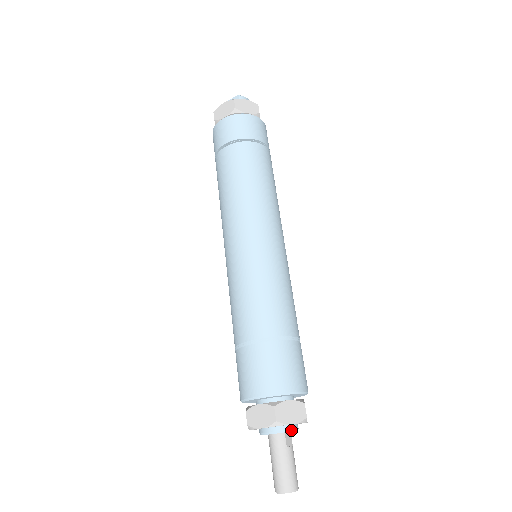
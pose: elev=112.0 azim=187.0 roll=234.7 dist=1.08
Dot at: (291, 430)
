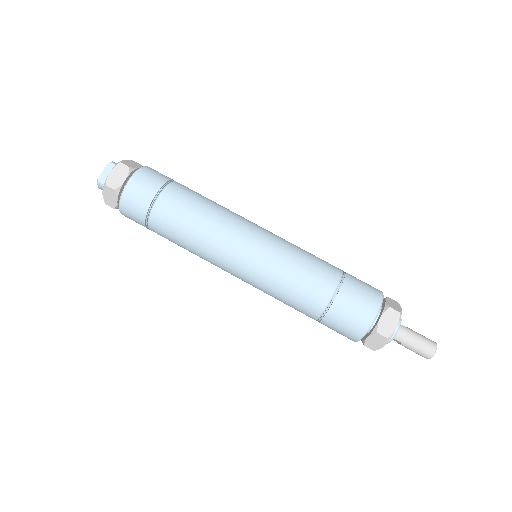
Dot at: occluded
